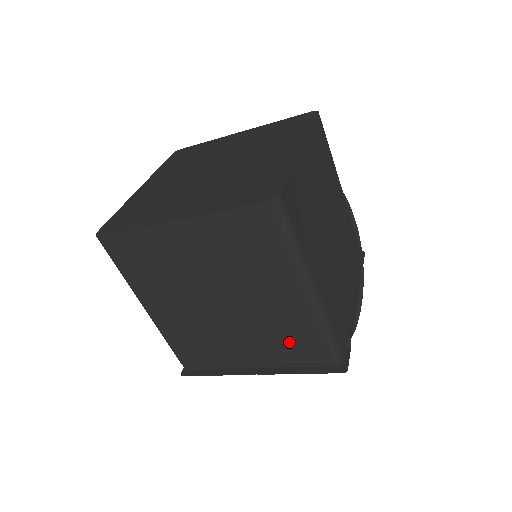
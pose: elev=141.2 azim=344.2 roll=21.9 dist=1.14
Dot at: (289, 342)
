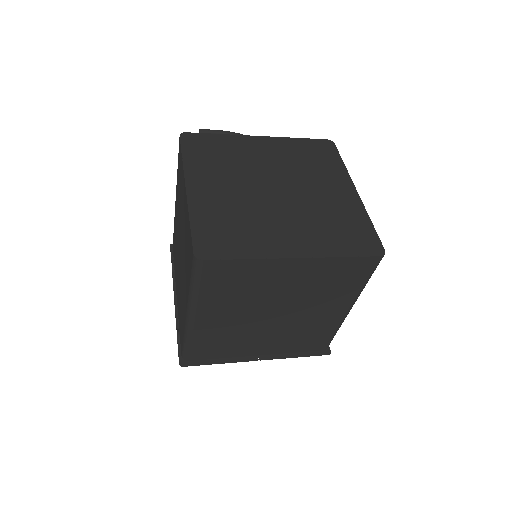
Dot at: (305, 338)
